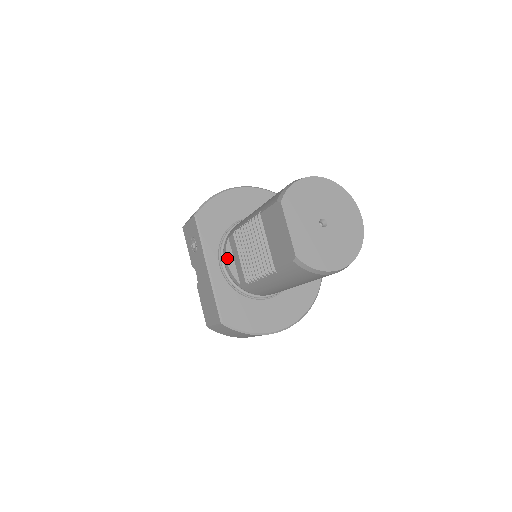
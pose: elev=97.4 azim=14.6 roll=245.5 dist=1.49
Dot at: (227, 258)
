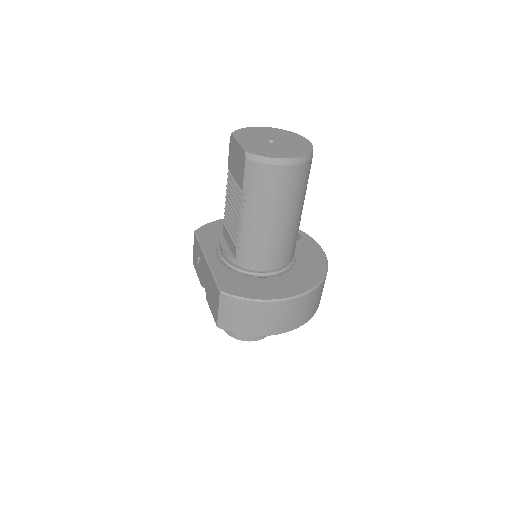
Dot at: (221, 244)
